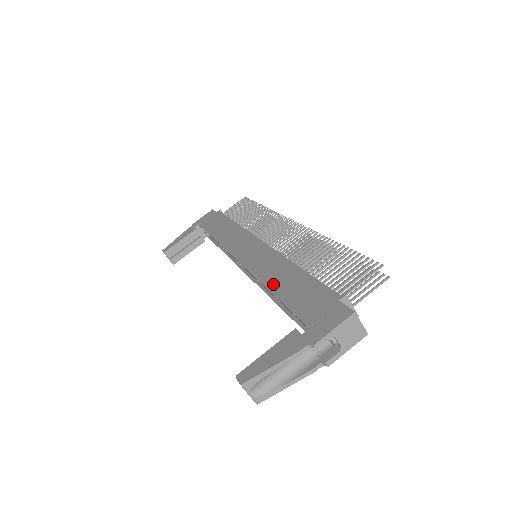
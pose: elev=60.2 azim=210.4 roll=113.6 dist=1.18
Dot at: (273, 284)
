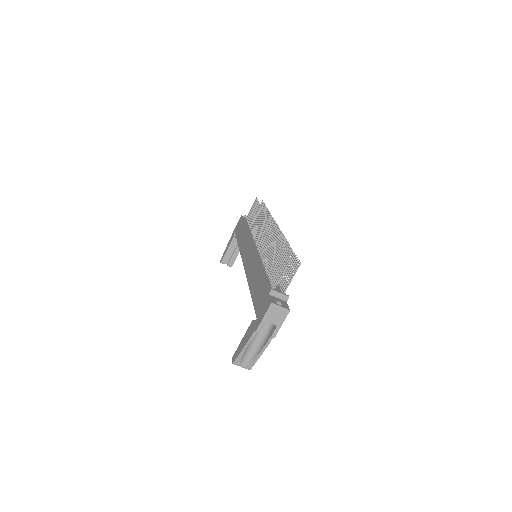
Dot at: (251, 285)
